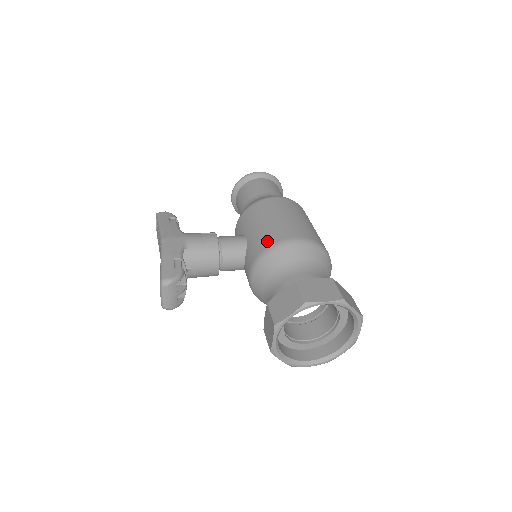
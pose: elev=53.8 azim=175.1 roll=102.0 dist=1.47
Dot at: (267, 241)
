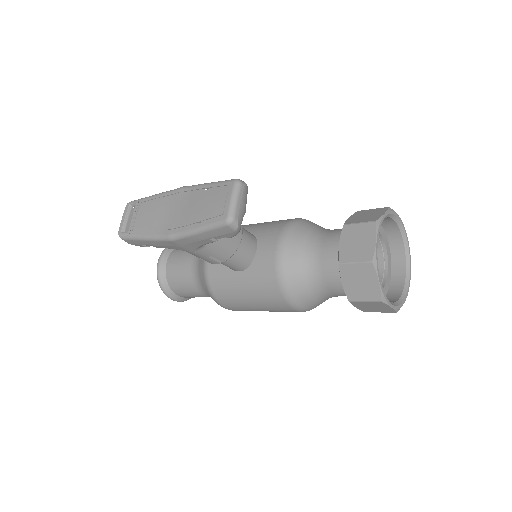
Dot at: (285, 220)
